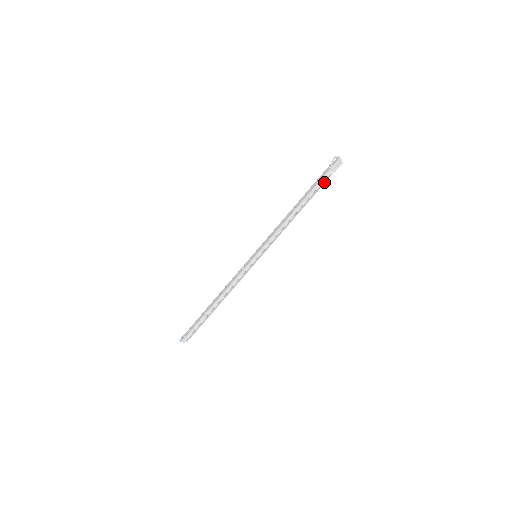
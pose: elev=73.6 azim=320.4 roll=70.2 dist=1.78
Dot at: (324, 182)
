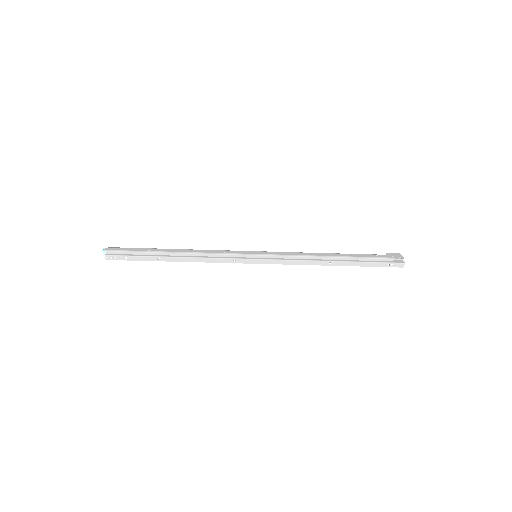
Dot at: occluded
